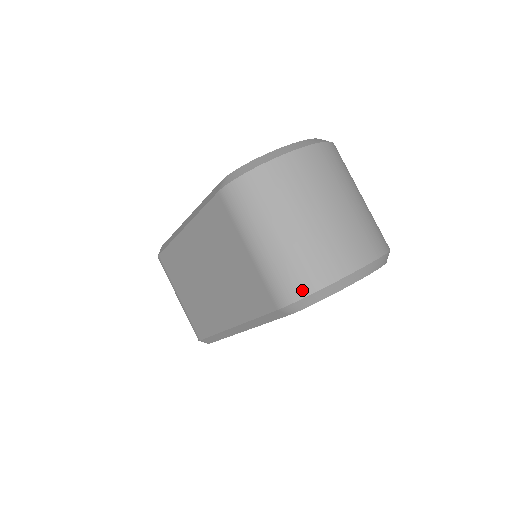
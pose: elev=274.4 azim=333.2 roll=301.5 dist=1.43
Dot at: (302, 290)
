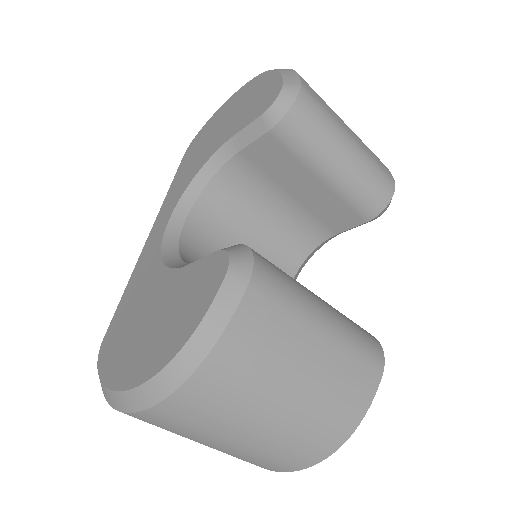
Dot at: occluded
